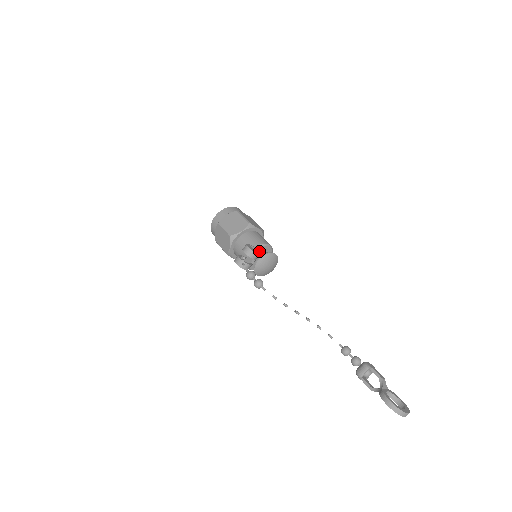
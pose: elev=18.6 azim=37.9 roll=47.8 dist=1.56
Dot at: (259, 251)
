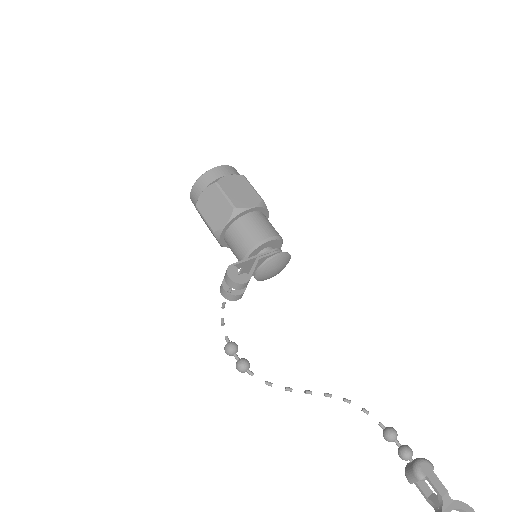
Dot at: (251, 268)
